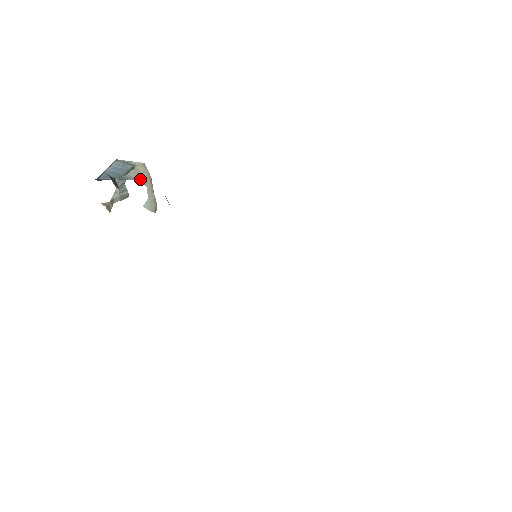
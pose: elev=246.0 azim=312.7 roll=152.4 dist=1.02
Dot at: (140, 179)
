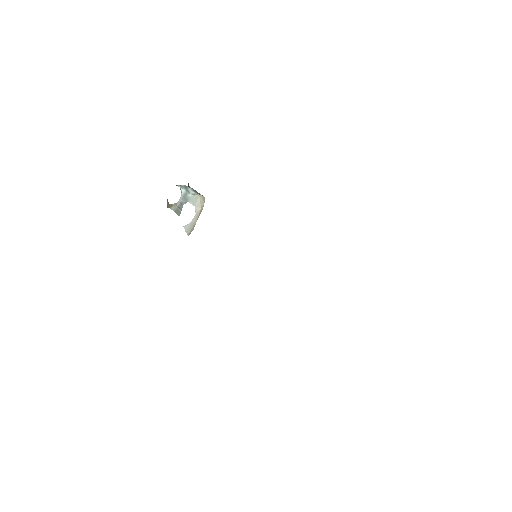
Dot at: (196, 206)
